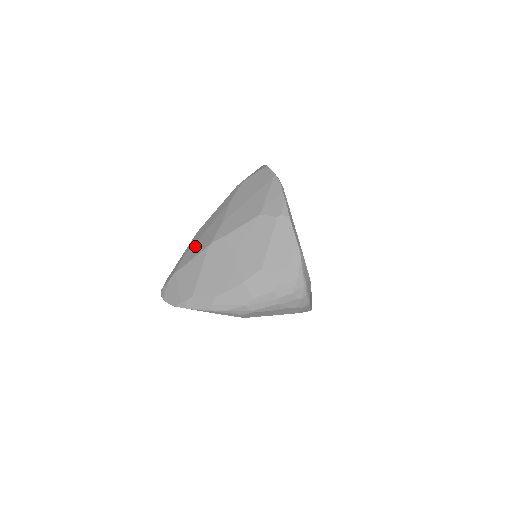
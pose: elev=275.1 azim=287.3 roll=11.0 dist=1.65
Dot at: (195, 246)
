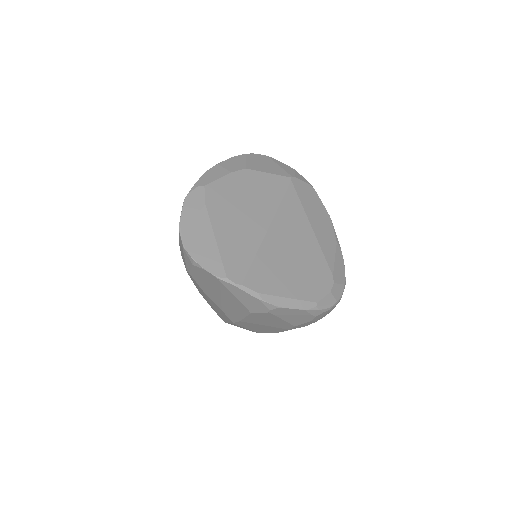
Dot at: (217, 312)
